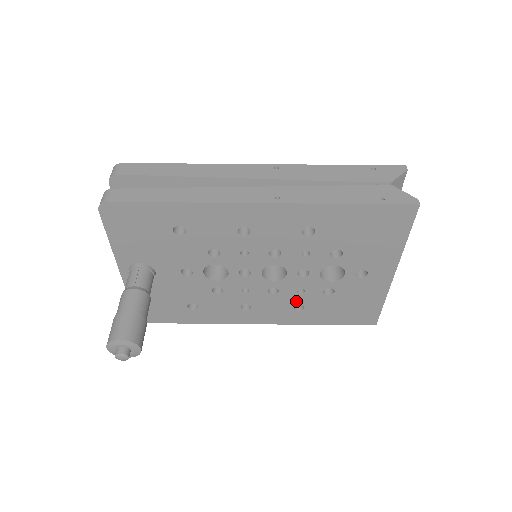
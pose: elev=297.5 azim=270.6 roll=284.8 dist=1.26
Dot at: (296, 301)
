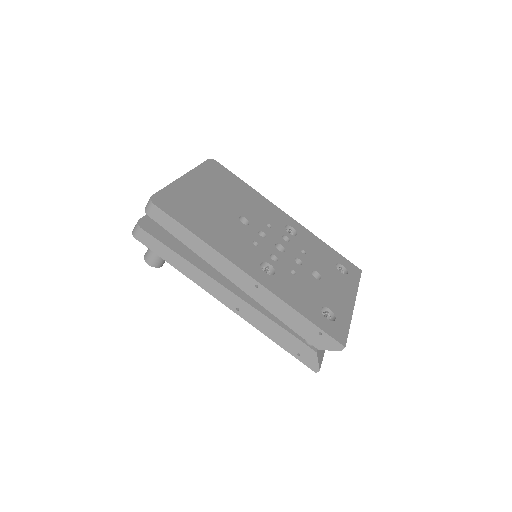
Dot at: occluded
